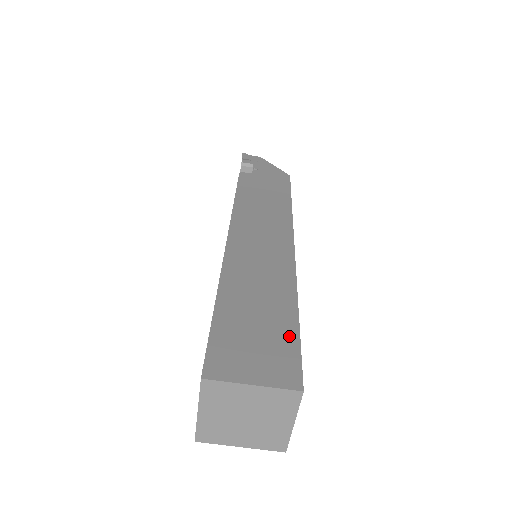
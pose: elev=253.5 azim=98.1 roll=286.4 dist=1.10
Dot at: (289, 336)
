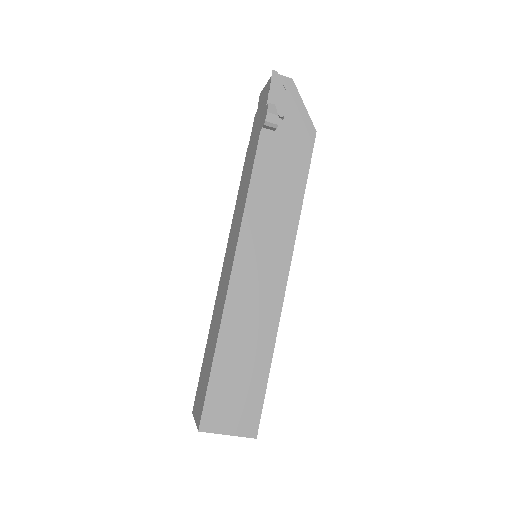
Dot at: (258, 393)
